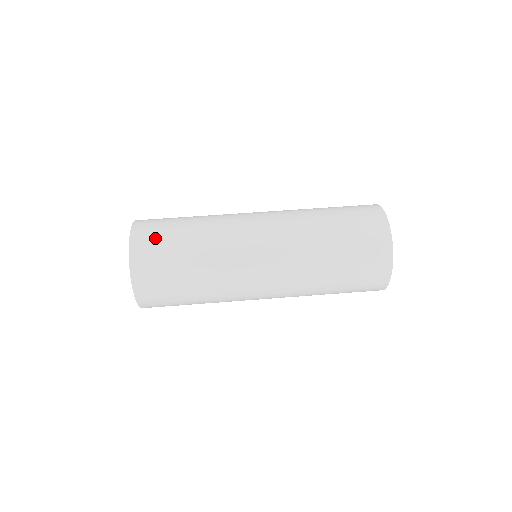
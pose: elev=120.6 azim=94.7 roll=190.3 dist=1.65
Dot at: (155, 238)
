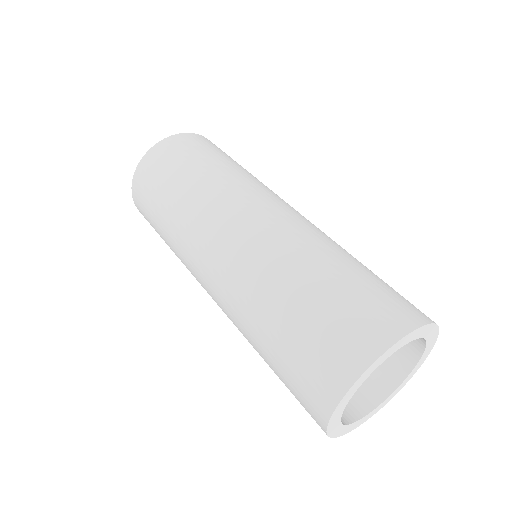
Dot at: (198, 145)
